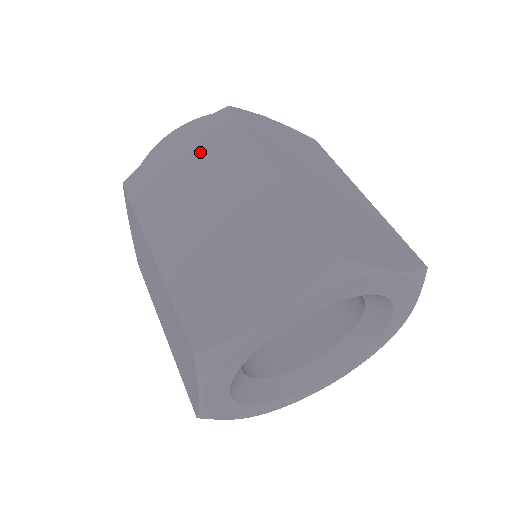
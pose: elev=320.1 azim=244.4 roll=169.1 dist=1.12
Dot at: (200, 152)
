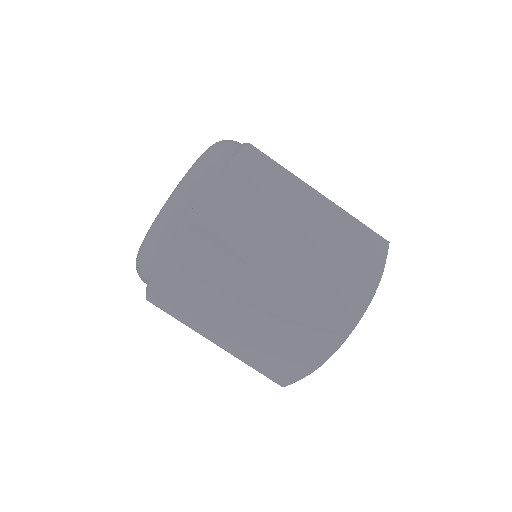
Dot at: (195, 272)
